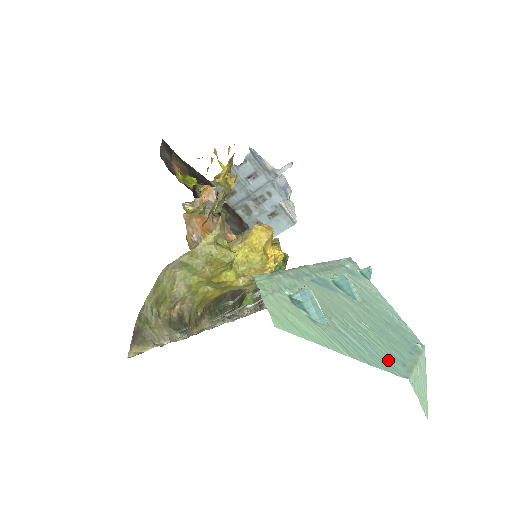
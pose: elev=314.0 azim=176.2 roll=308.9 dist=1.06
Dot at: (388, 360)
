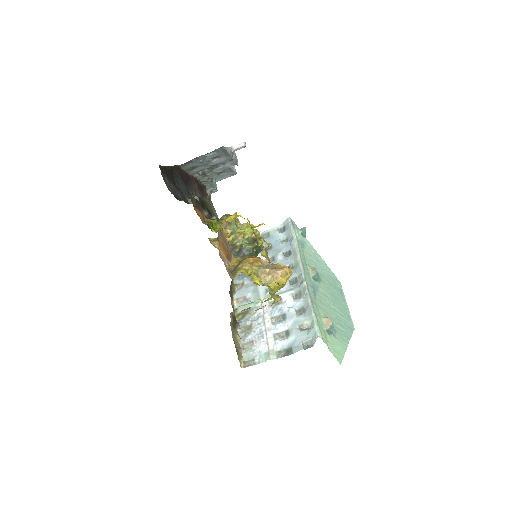
Dot at: (348, 324)
